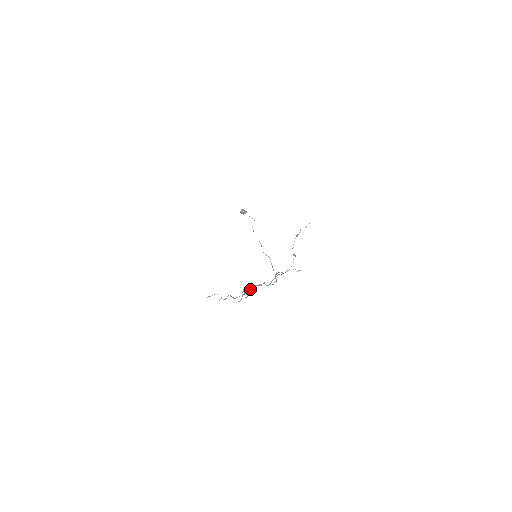
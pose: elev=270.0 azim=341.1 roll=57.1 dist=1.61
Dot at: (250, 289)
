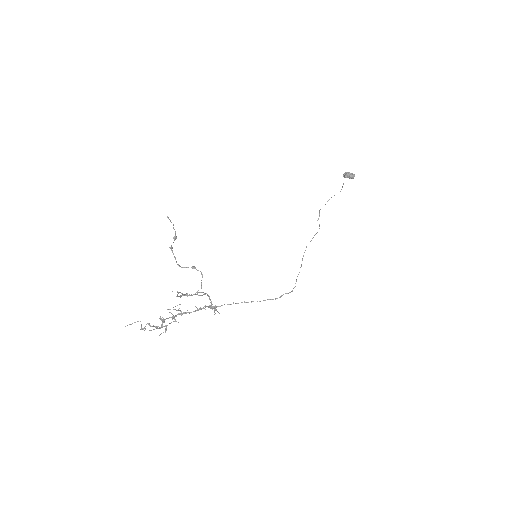
Dot at: (214, 310)
